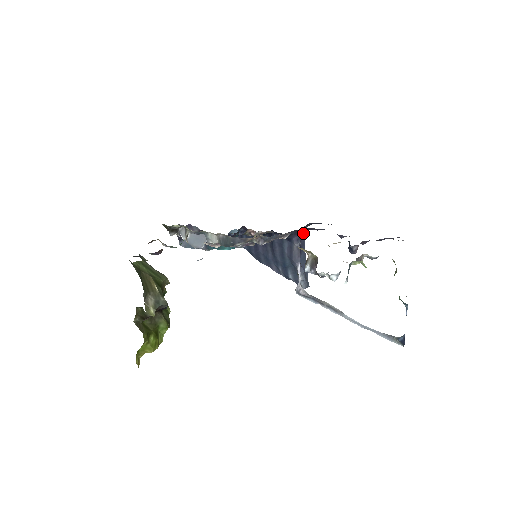
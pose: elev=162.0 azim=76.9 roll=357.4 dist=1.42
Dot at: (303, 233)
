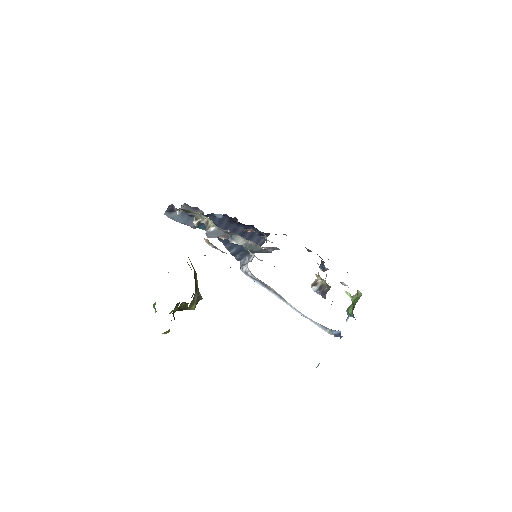
Dot at: occluded
